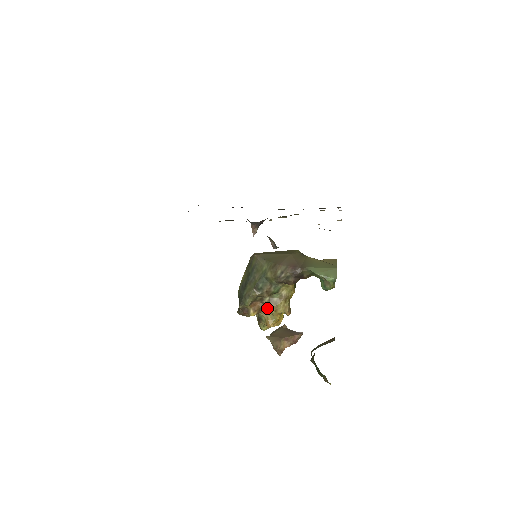
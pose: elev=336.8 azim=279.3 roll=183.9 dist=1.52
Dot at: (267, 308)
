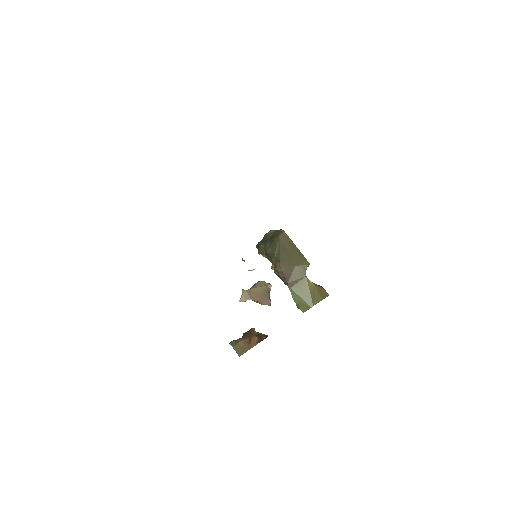
Dot at: occluded
